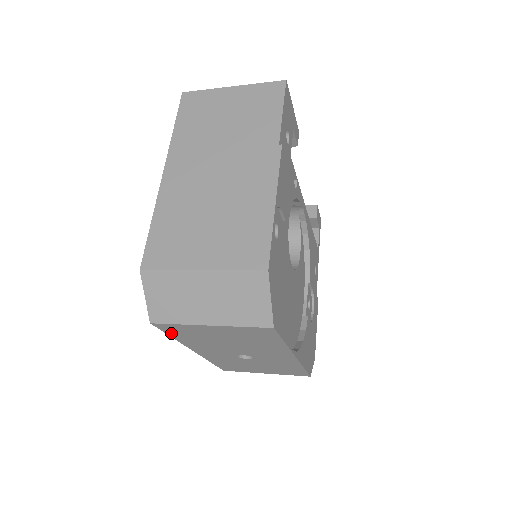
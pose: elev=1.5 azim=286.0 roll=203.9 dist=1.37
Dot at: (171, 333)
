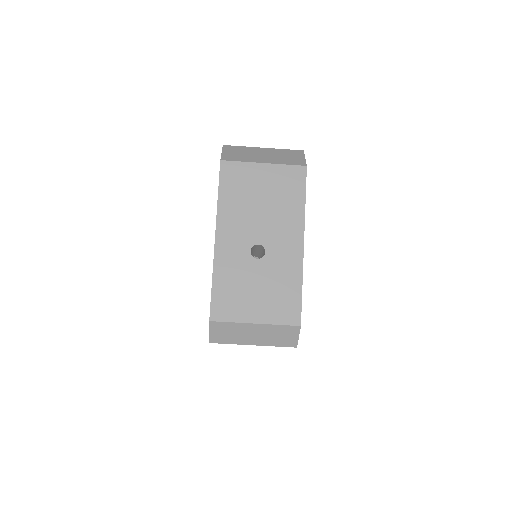
Dot at: (223, 184)
